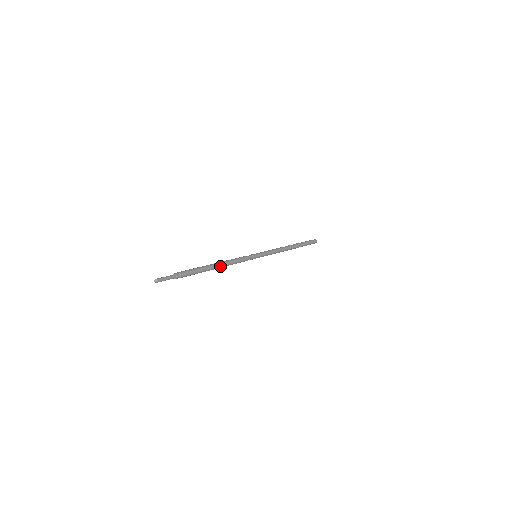
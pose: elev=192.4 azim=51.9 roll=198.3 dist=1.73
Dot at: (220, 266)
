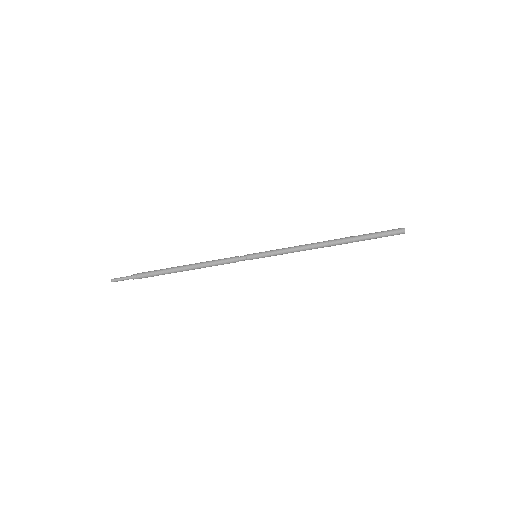
Dot at: (191, 269)
